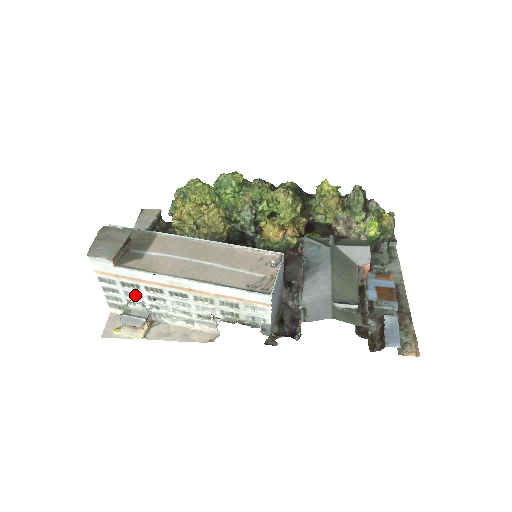
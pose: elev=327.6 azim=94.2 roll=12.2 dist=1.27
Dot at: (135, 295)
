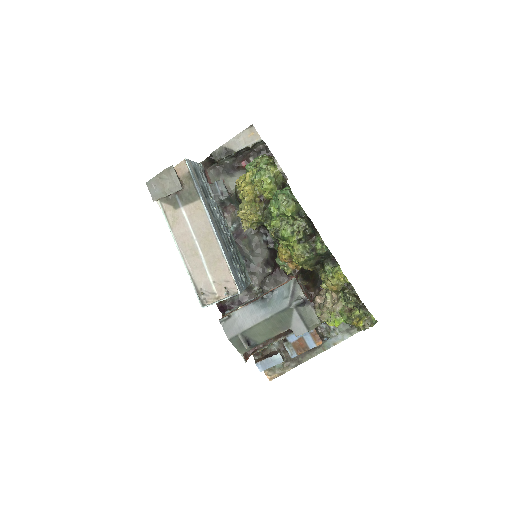
Dot at: occluded
